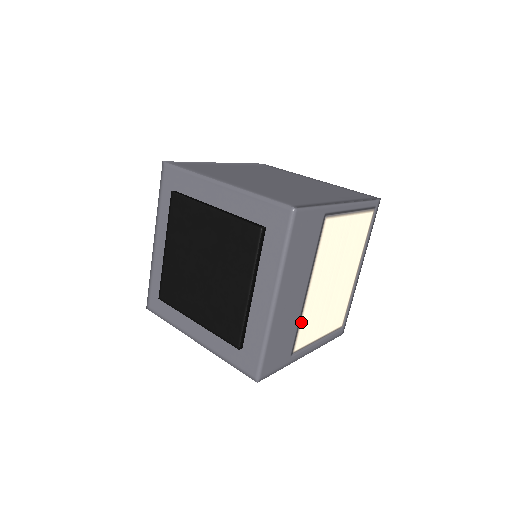
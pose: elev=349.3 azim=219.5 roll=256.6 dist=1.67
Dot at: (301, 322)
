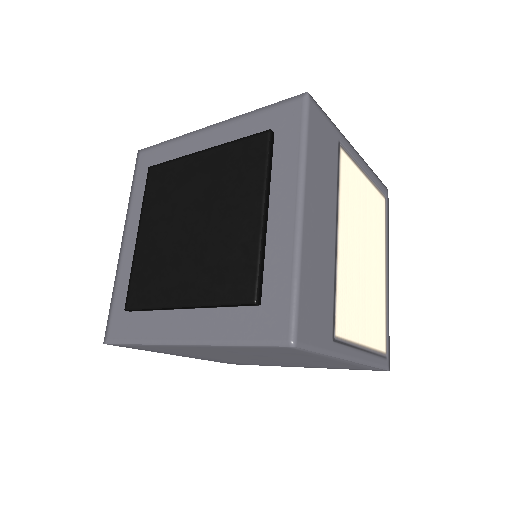
Dot at: (337, 286)
